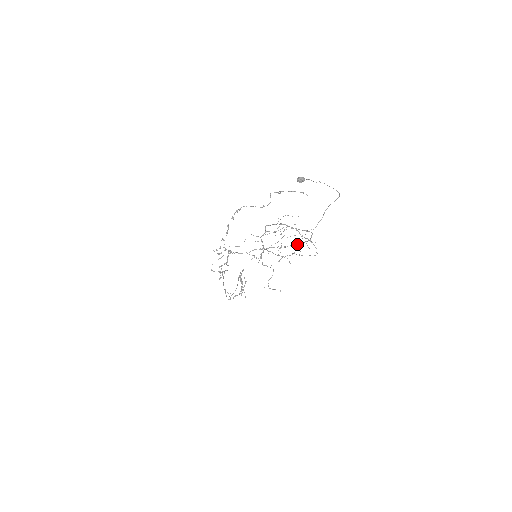
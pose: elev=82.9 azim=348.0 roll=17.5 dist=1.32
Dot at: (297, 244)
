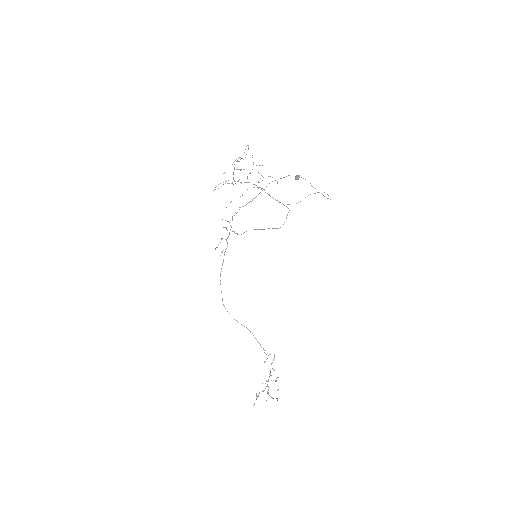
Dot at: occluded
